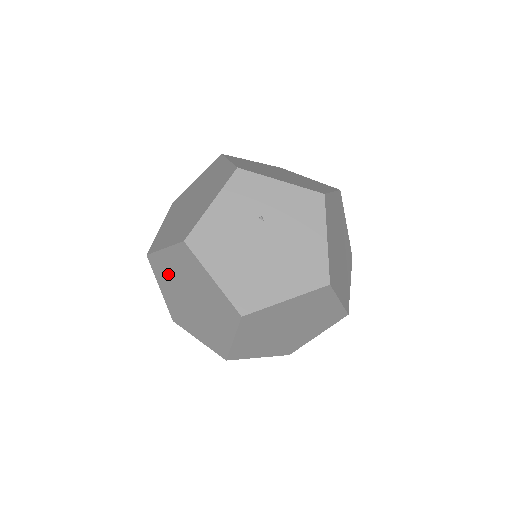
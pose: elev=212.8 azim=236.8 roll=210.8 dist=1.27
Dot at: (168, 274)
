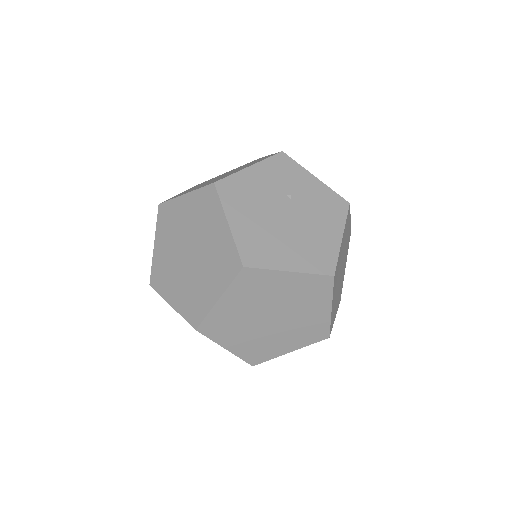
Dot at: (174, 224)
